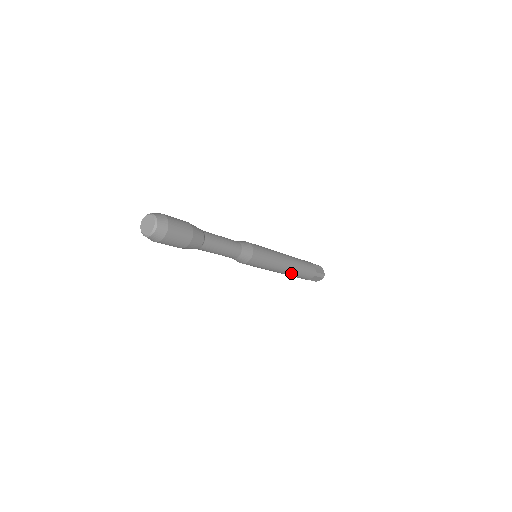
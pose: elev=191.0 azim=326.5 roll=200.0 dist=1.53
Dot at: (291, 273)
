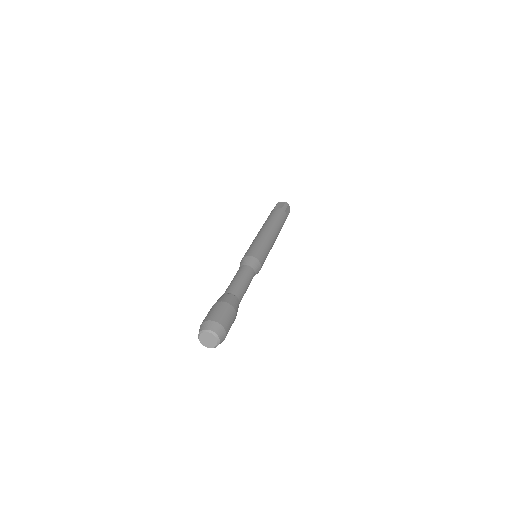
Dot at: occluded
